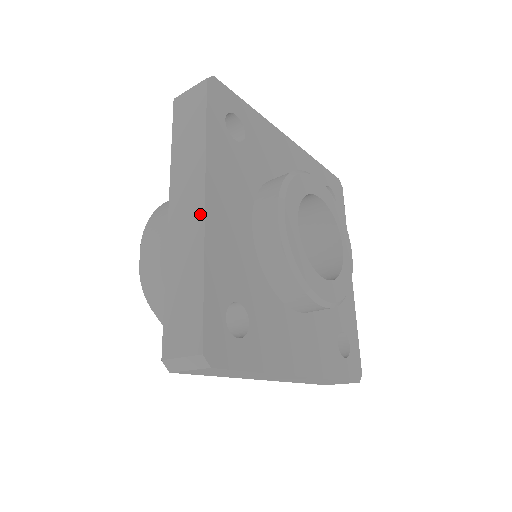
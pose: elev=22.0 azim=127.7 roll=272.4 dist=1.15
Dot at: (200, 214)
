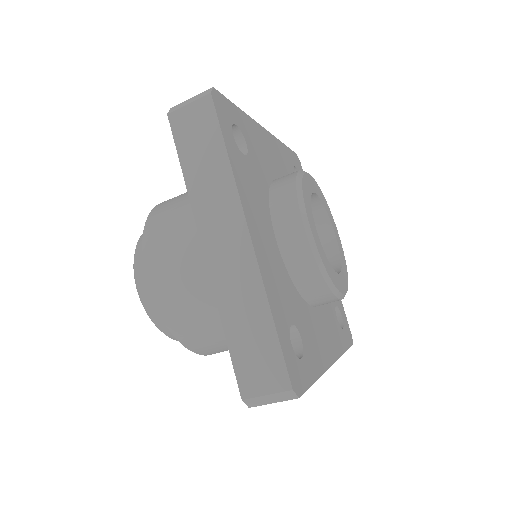
Dot at: occluded
